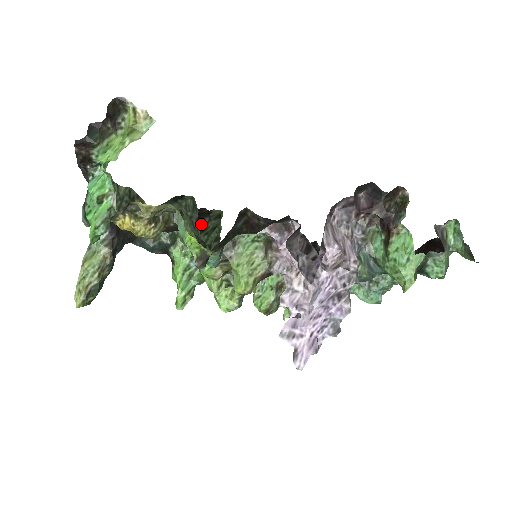
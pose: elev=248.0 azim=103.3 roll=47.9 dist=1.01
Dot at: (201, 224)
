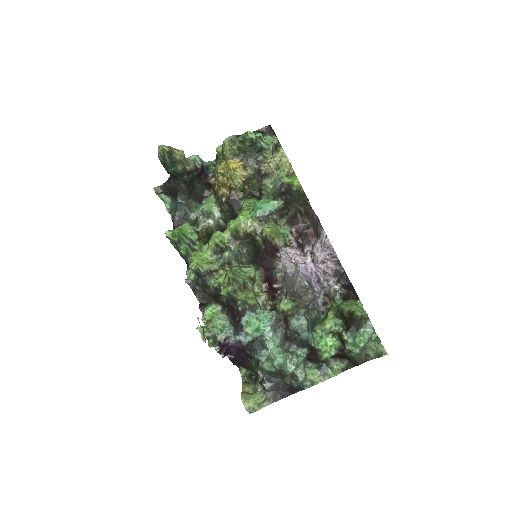
Dot at: occluded
